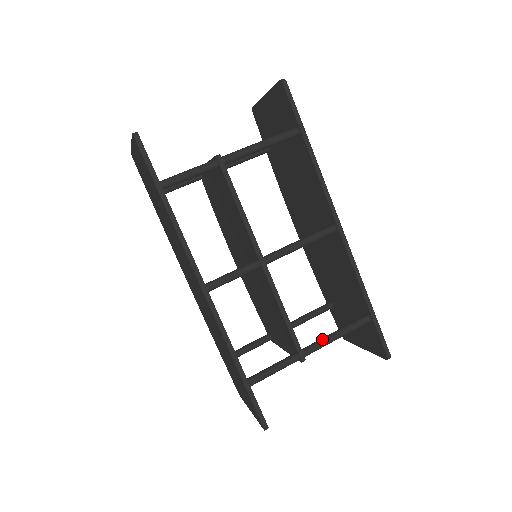
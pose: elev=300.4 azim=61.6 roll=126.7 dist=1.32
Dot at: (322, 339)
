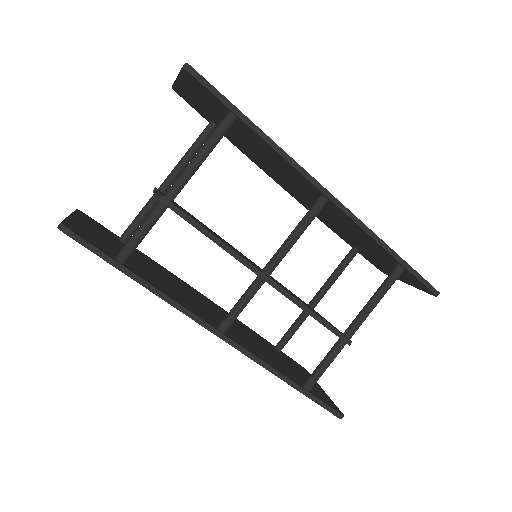
Dot at: (361, 313)
